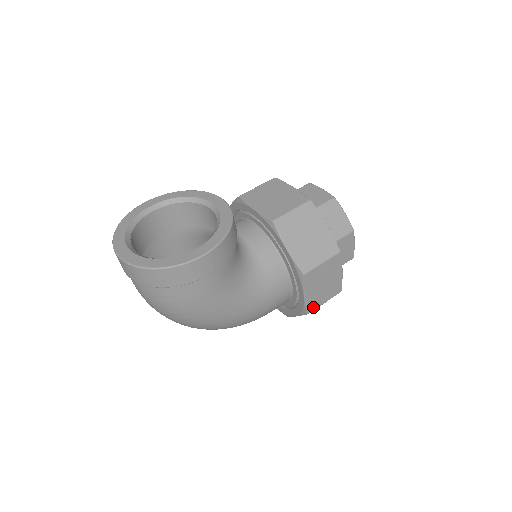
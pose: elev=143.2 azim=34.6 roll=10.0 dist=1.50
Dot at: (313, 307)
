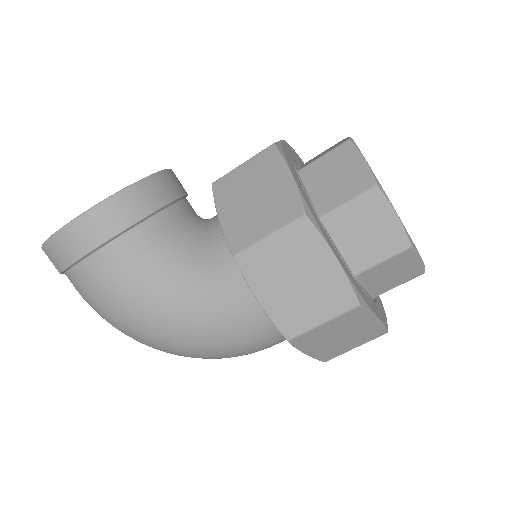
Dot at: (294, 328)
